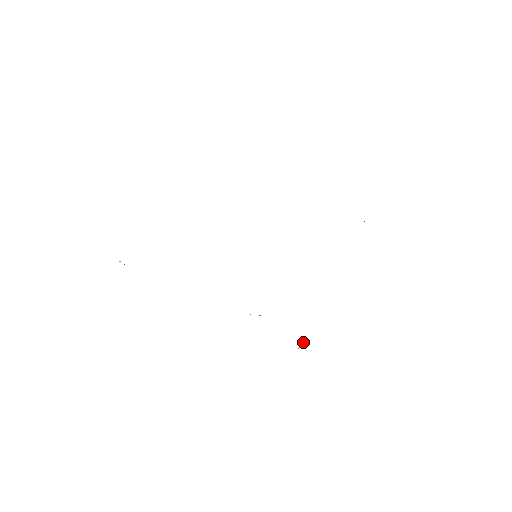
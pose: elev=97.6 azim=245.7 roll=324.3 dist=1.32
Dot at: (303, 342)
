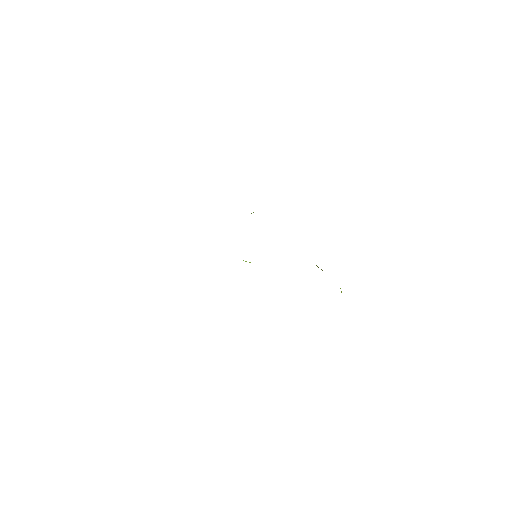
Dot at: occluded
